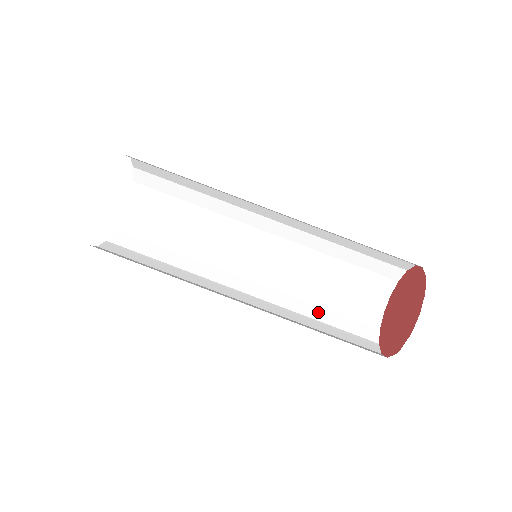
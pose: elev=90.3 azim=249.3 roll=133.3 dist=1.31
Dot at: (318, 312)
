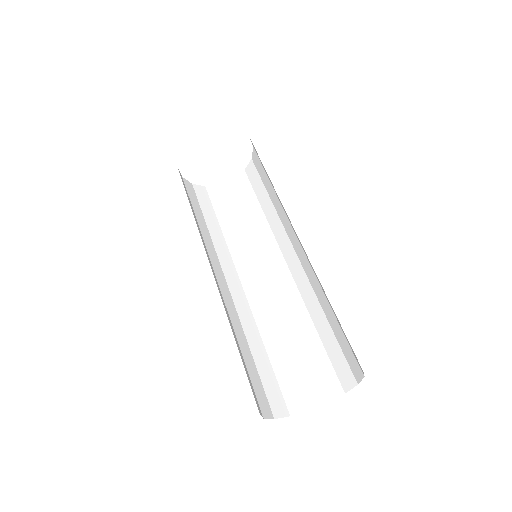
Dot at: (276, 346)
